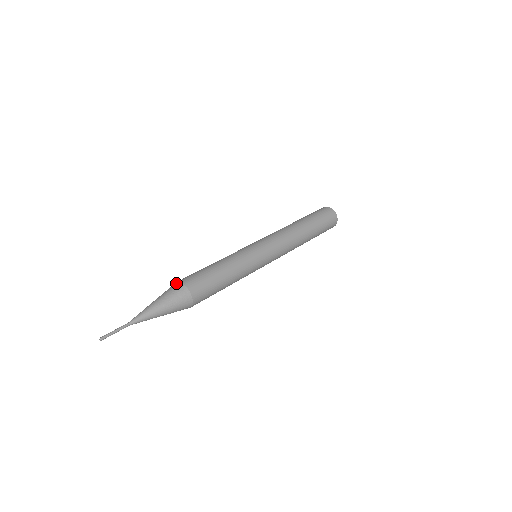
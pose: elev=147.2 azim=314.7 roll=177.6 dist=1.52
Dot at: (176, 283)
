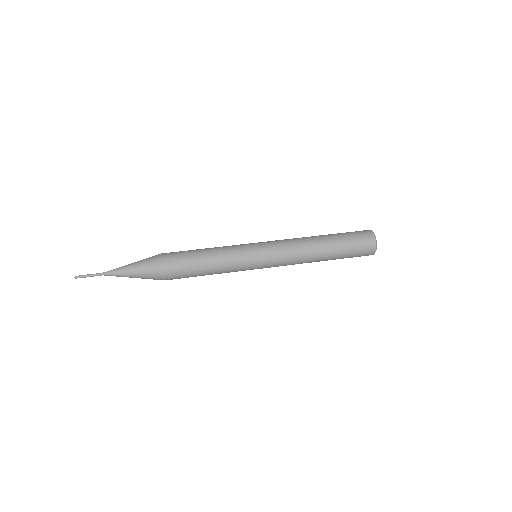
Dot at: (158, 254)
